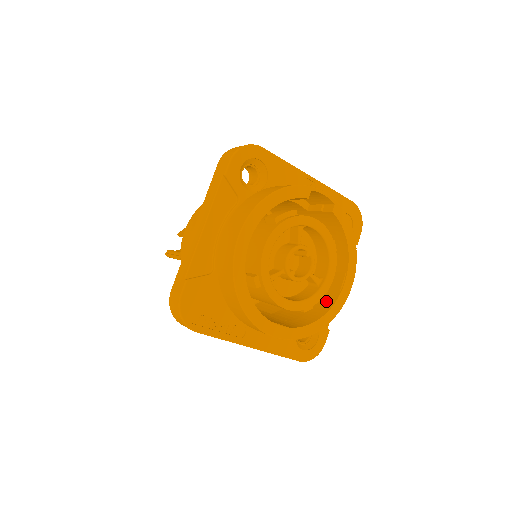
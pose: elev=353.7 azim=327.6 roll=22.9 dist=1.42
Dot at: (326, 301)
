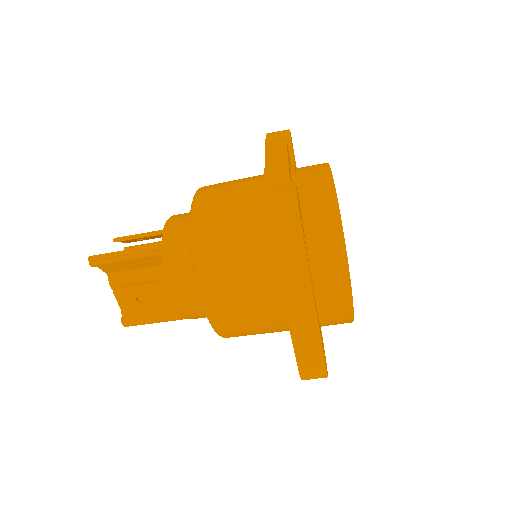
Dot at: occluded
